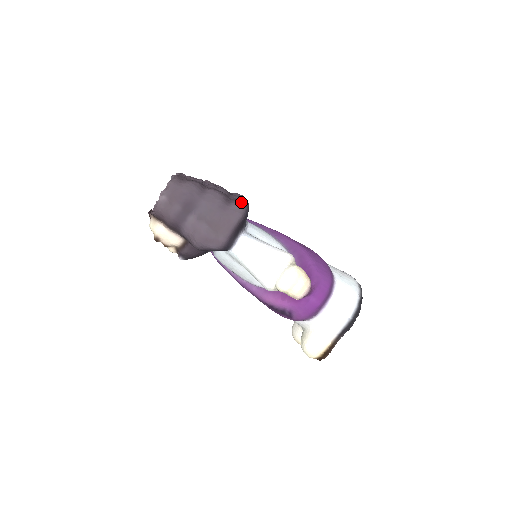
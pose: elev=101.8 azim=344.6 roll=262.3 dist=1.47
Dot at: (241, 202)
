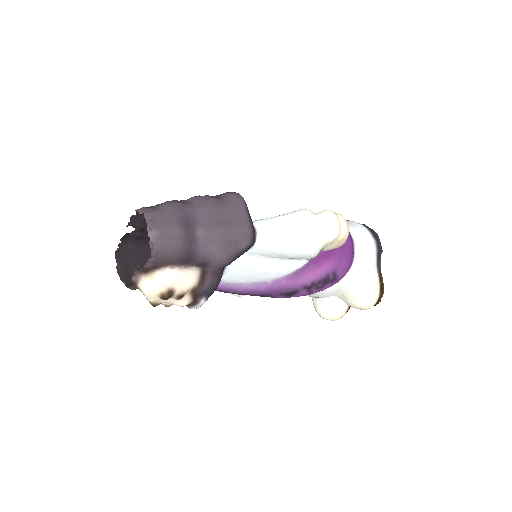
Dot at: (227, 192)
